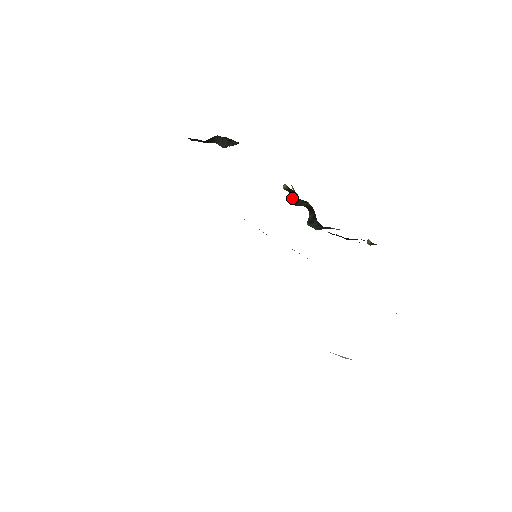
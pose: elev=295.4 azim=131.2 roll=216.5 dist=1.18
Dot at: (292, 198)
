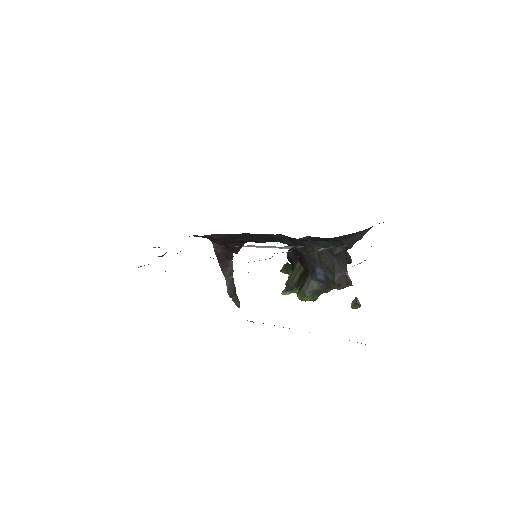
Dot at: (285, 287)
